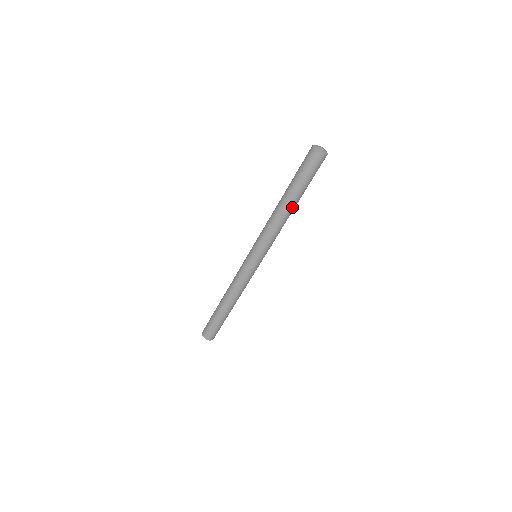
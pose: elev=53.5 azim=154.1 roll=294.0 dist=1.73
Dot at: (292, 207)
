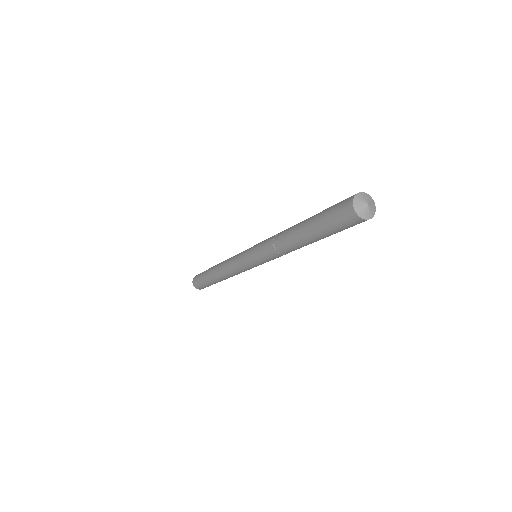
Dot at: occluded
